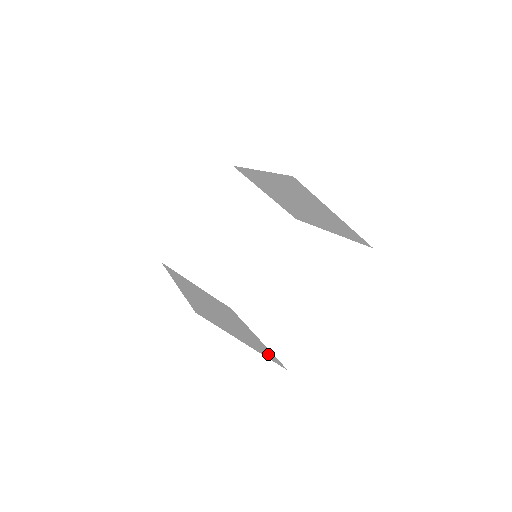
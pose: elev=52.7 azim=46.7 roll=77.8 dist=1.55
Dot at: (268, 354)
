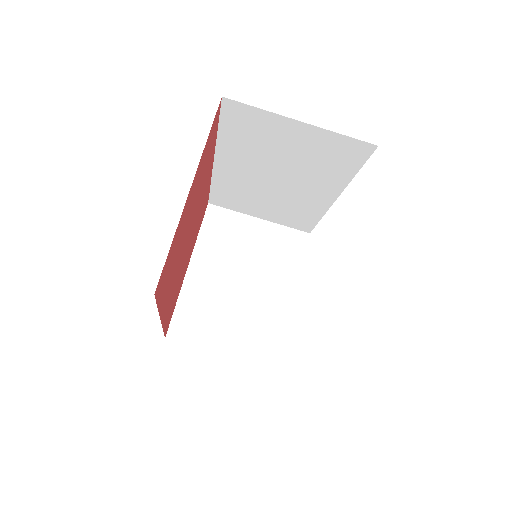
Dot at: occluded
